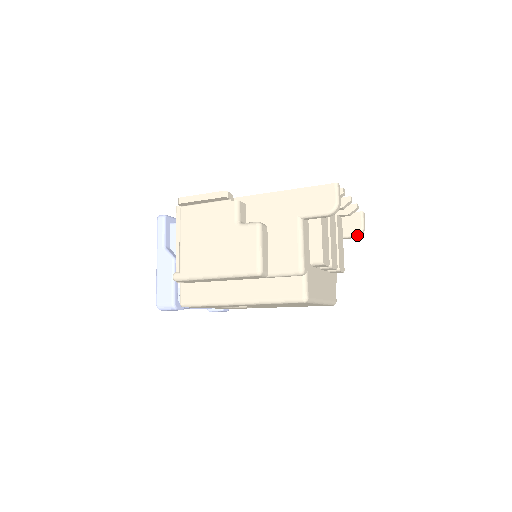
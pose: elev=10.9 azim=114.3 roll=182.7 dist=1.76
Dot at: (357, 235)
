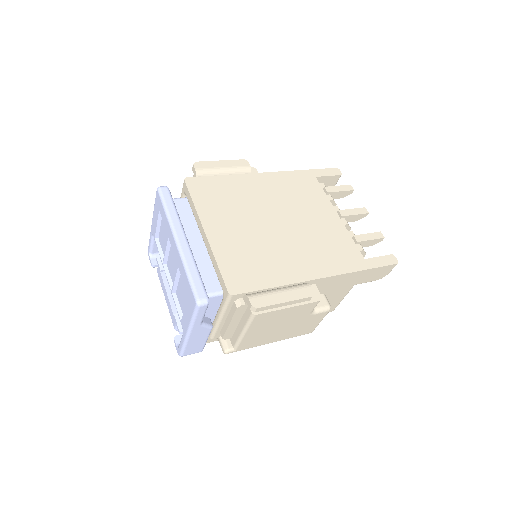
Dot at: occluded
